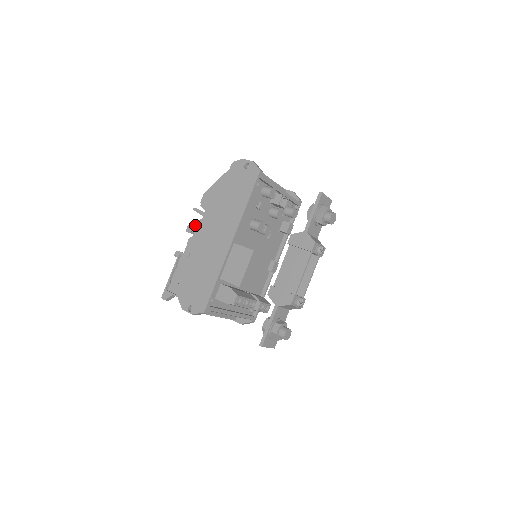
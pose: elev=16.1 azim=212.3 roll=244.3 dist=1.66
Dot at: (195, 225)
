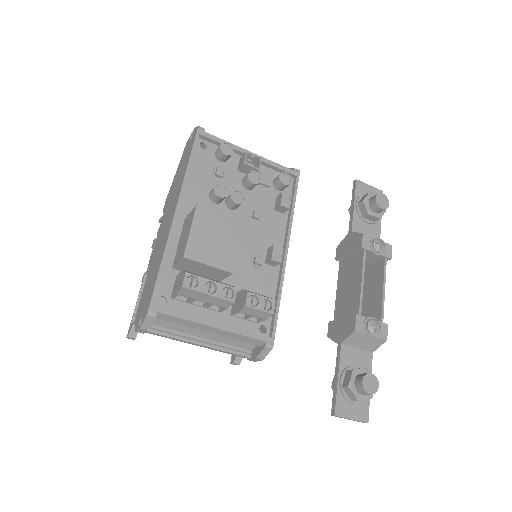
Dot at: (157, 234)
